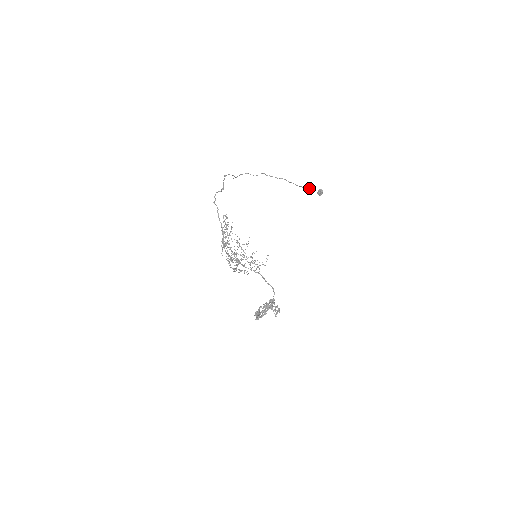
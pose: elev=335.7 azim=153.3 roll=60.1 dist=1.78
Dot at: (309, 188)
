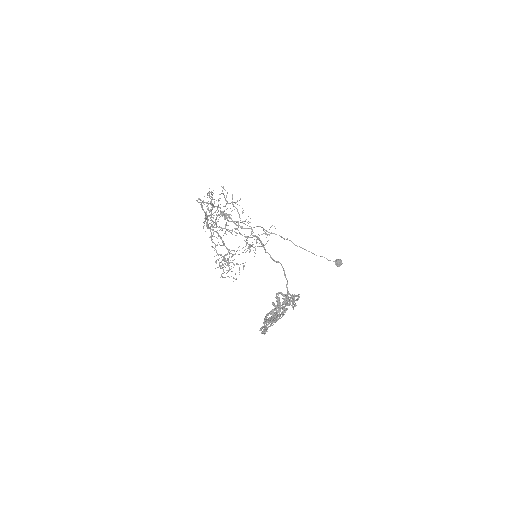
Dot at: occluded
